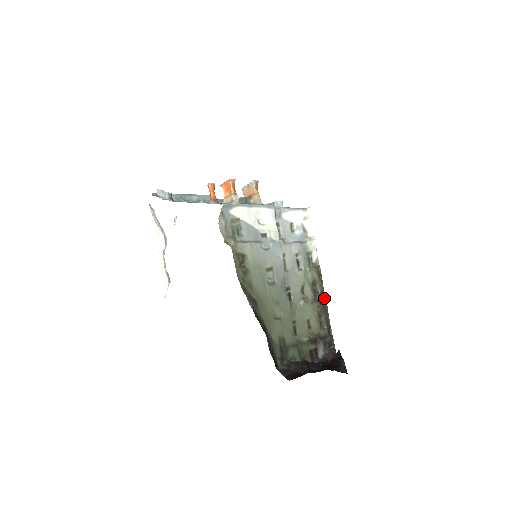
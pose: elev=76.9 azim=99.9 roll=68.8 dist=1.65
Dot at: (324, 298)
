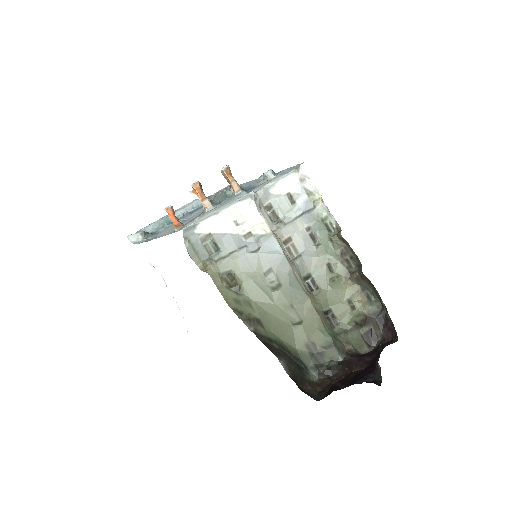
Dot at: (360, 267)
